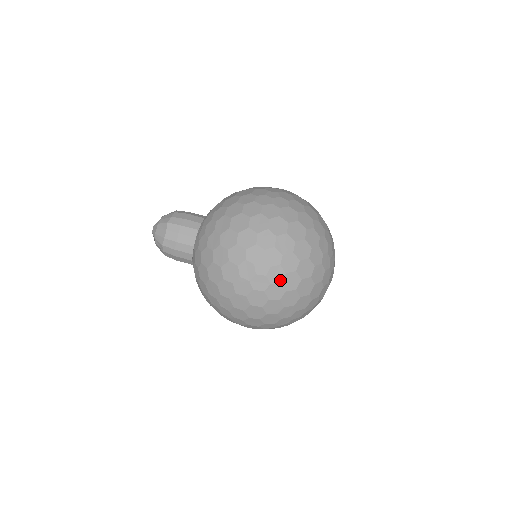
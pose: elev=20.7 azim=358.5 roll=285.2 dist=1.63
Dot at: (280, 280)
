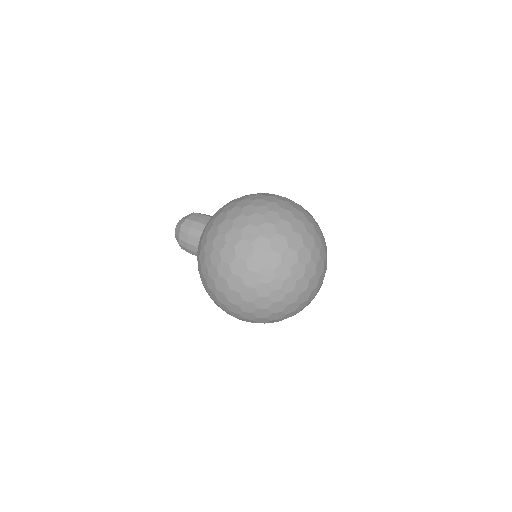
Dot at: (274, 222)
